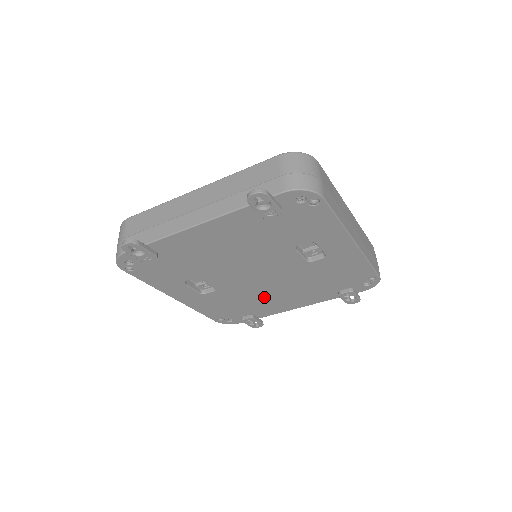
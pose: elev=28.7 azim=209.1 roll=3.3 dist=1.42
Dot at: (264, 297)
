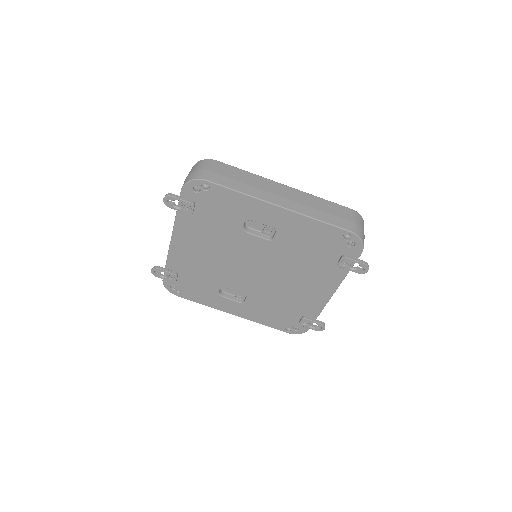
Dot at: (288, 292)
